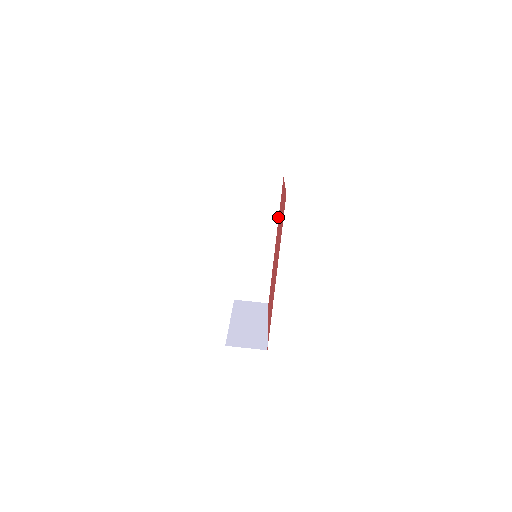
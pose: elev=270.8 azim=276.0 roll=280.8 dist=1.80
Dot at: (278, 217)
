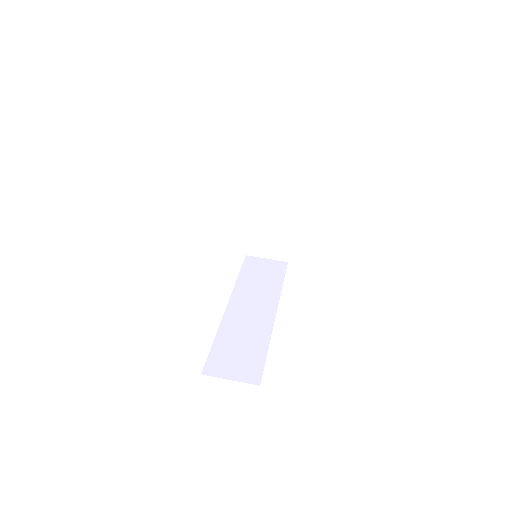
Dot at: occluded
